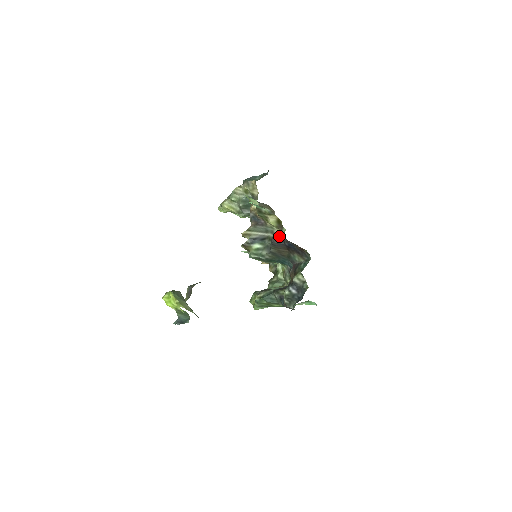
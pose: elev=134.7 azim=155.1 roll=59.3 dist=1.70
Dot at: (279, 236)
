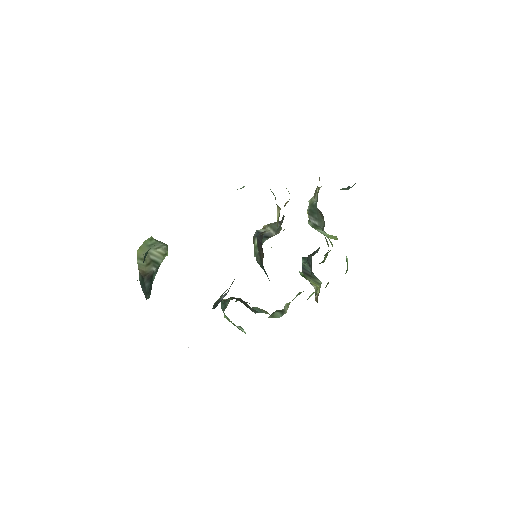
Dot at: (264, 232)
